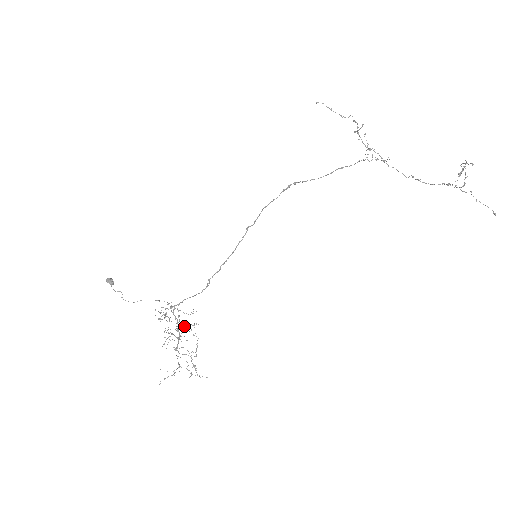
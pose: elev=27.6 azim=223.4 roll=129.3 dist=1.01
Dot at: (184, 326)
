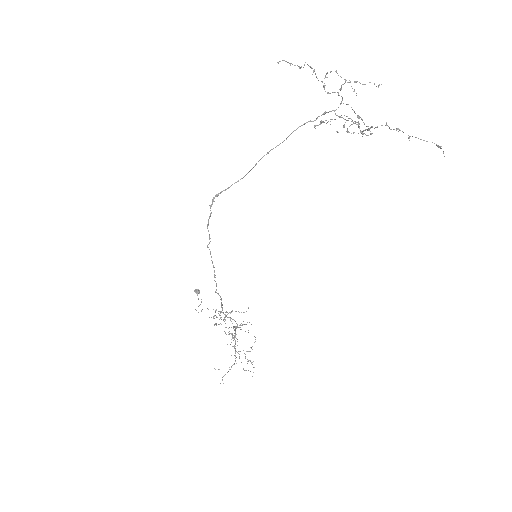
Dot at: occluded
